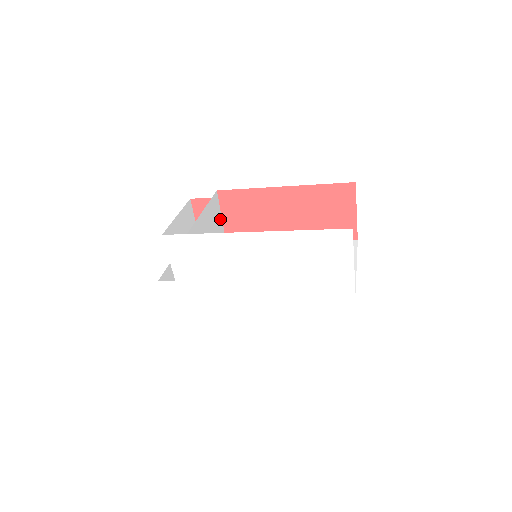
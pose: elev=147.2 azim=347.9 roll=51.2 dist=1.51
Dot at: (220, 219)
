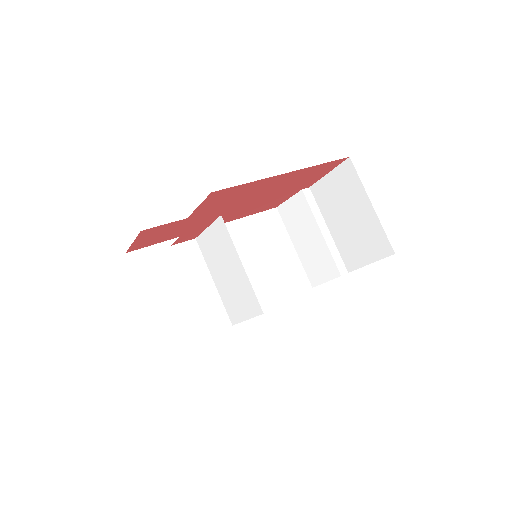
Dot at: occluded
